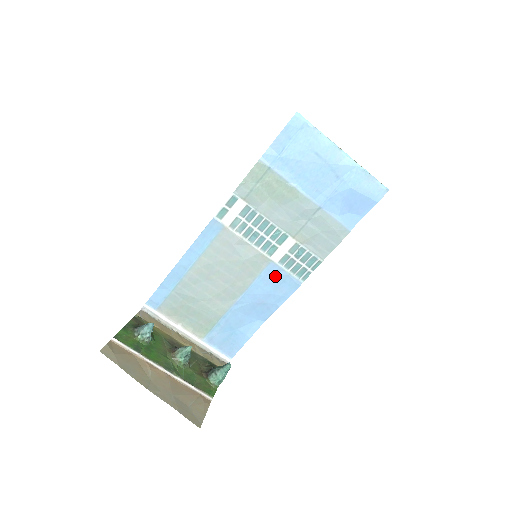
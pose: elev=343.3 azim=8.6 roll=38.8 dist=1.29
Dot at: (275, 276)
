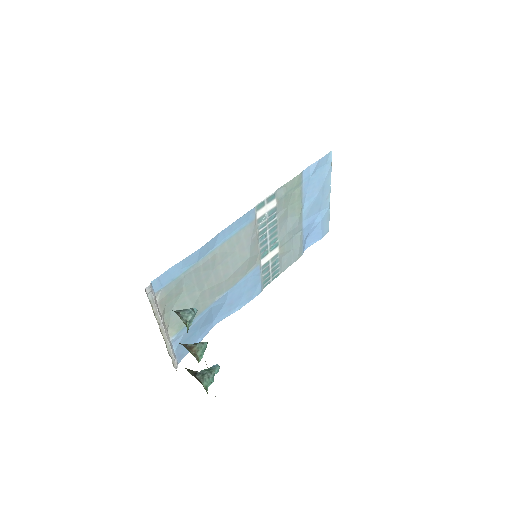
Dot at: (254, 279)
